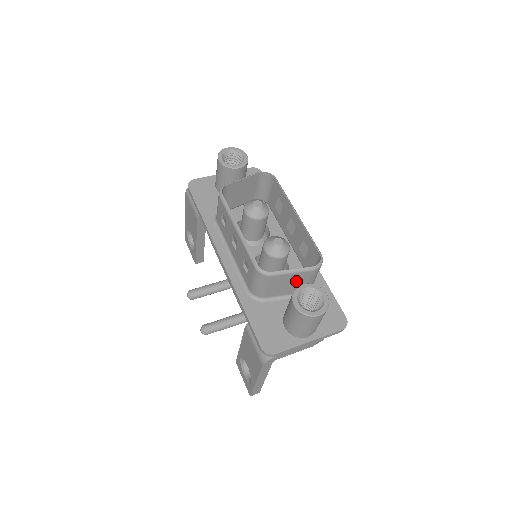
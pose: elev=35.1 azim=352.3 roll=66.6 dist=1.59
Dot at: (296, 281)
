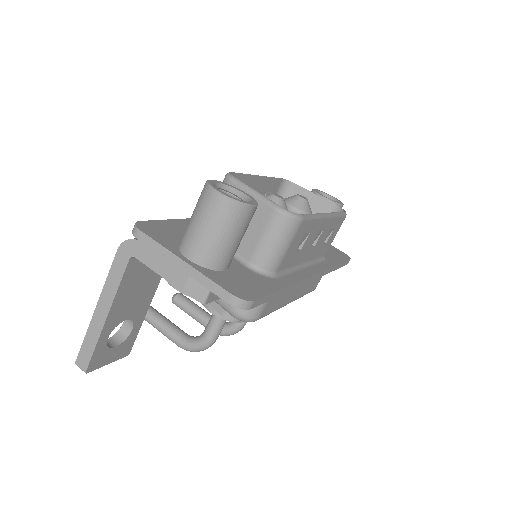
Dot at: occluded
